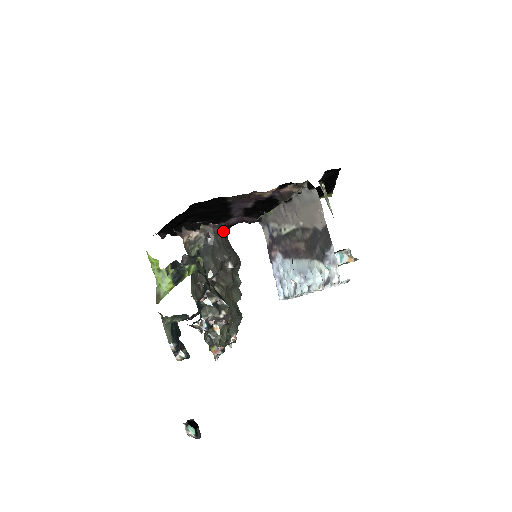
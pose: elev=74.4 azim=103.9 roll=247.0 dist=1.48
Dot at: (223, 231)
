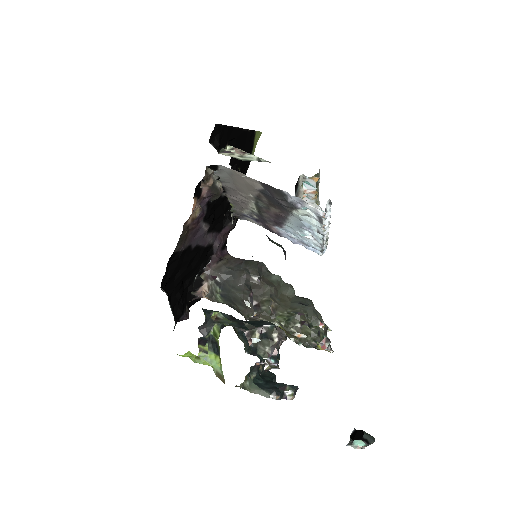
Dot at: (221, 260)
